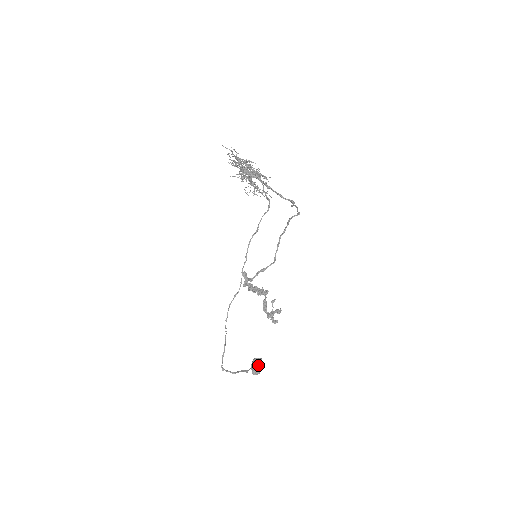
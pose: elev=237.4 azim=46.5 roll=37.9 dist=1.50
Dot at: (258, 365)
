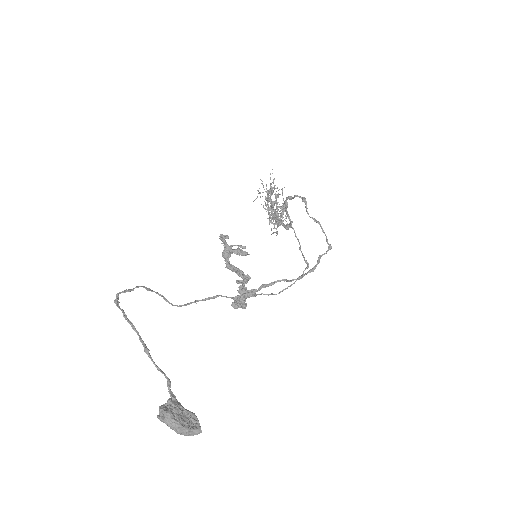
Dot at: (179, 402)
